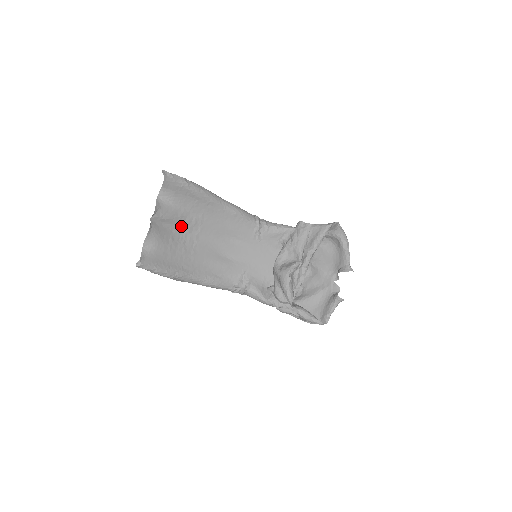
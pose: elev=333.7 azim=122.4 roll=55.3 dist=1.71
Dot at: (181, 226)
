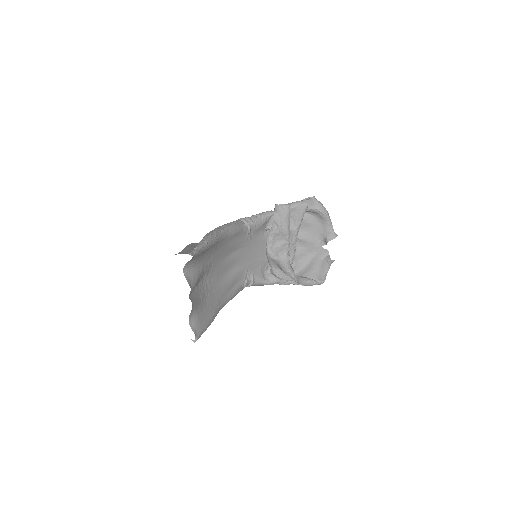
Dot at: (202, 277)
